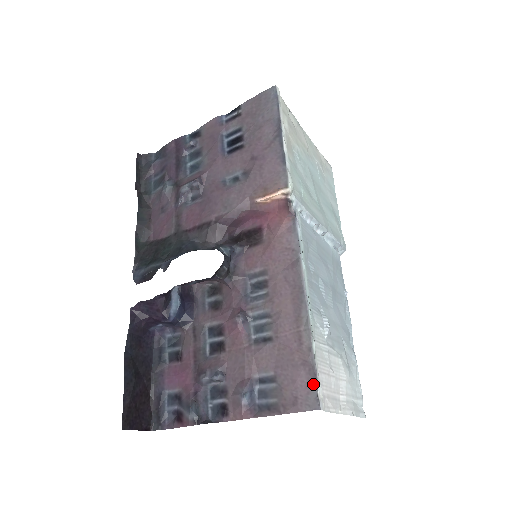
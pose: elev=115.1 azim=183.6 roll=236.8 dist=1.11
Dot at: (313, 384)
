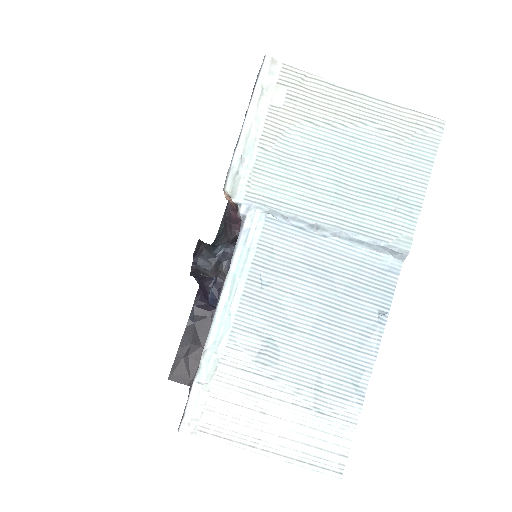
Dot at: (186, 405)
